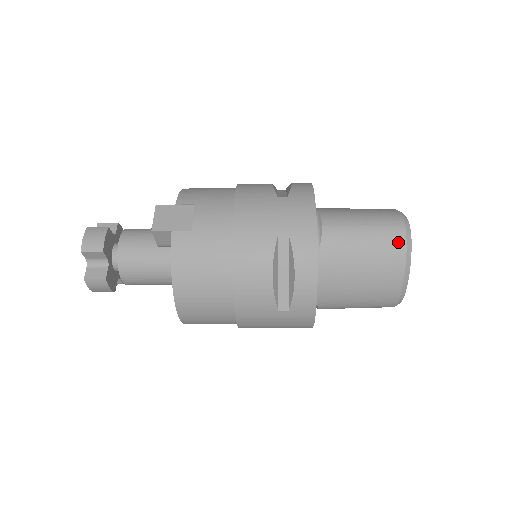
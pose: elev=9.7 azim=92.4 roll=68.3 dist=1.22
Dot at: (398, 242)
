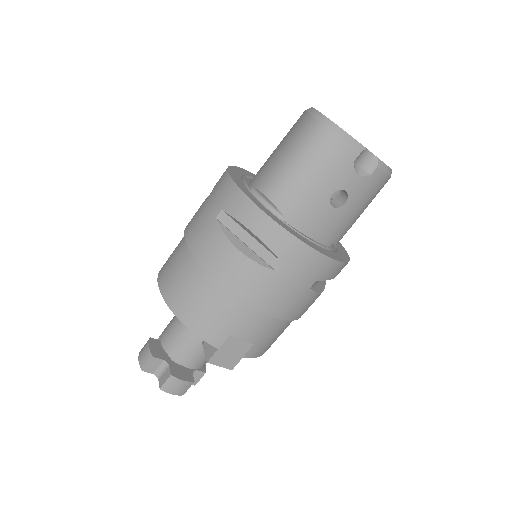
Dot at: occluded
